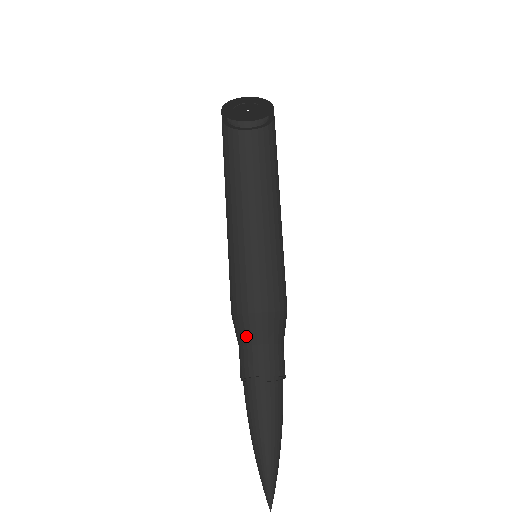
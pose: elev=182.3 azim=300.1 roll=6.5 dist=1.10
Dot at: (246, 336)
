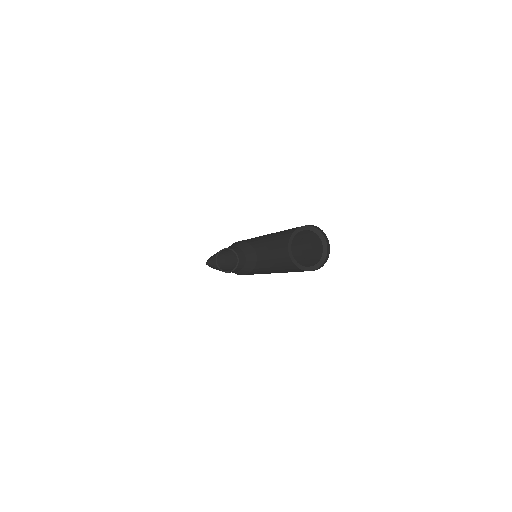
Dot at: (228, 247)
